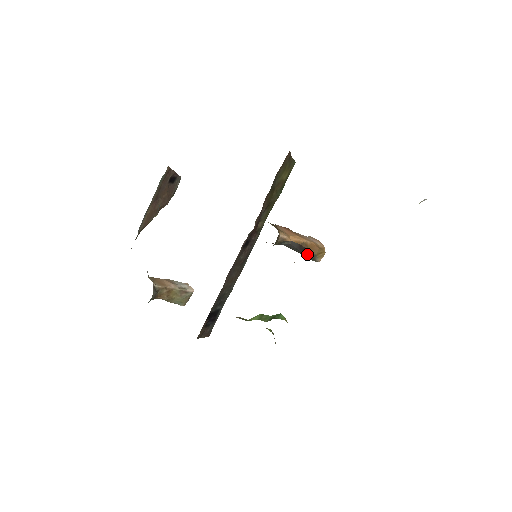
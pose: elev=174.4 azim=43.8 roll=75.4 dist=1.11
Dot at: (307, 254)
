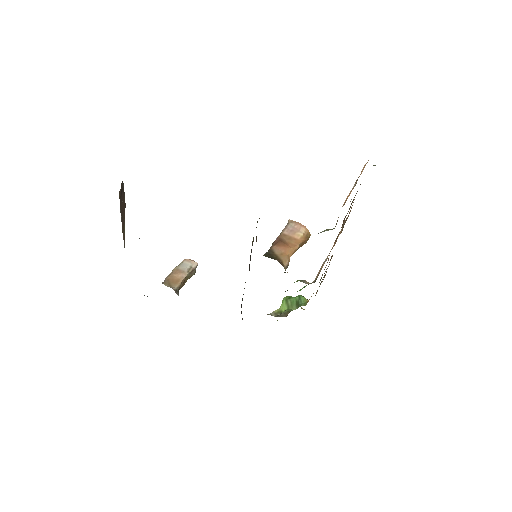
Dot at: occluded
